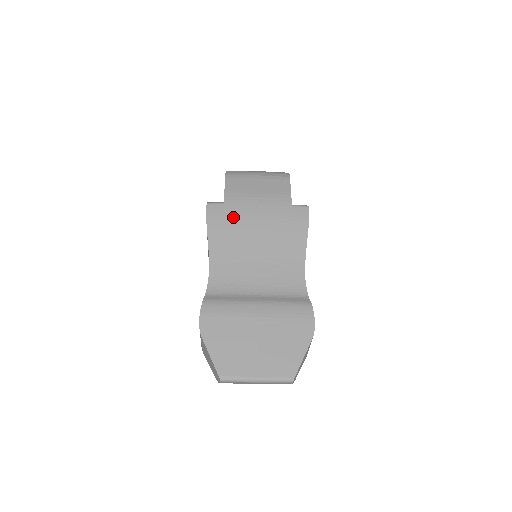
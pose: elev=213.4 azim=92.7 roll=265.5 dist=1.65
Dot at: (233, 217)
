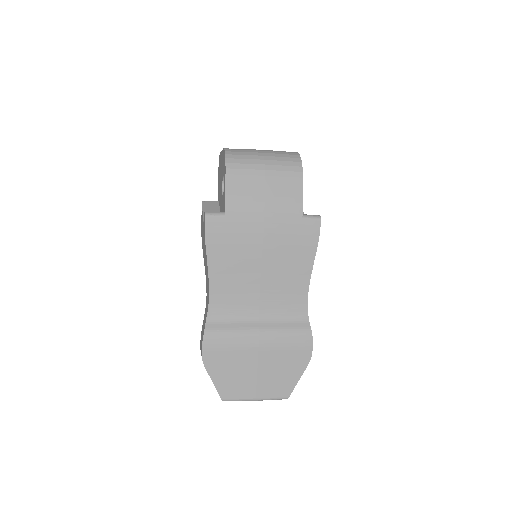
Dot at: (235, 234)
